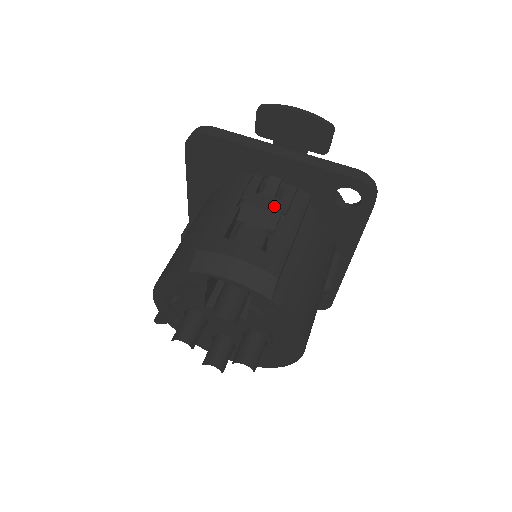
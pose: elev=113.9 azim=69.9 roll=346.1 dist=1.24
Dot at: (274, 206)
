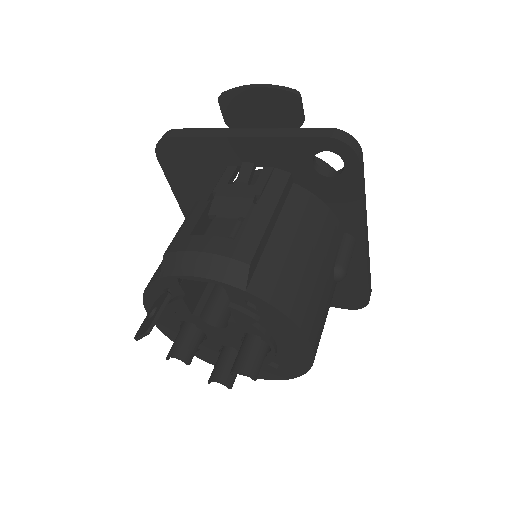
Dot at: (247, 192)
